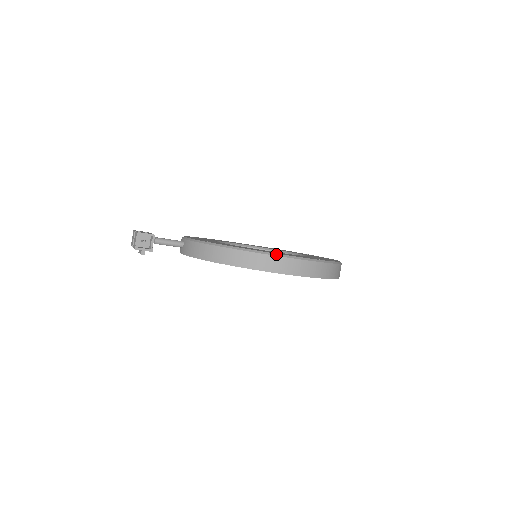
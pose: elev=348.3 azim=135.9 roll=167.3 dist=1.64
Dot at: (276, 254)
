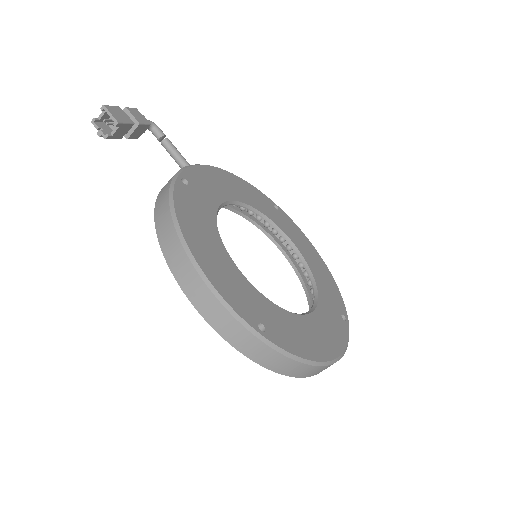
Dot at: (196, 262)
